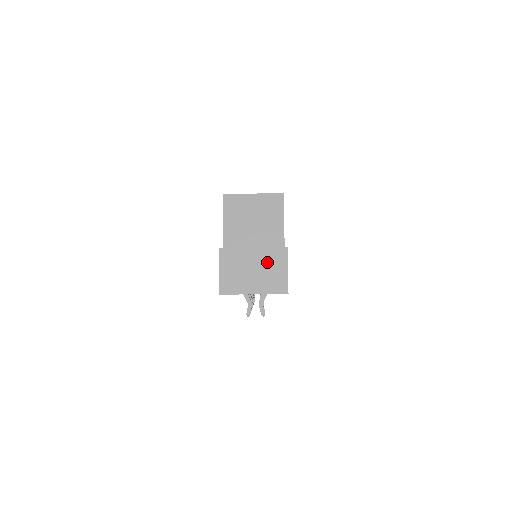
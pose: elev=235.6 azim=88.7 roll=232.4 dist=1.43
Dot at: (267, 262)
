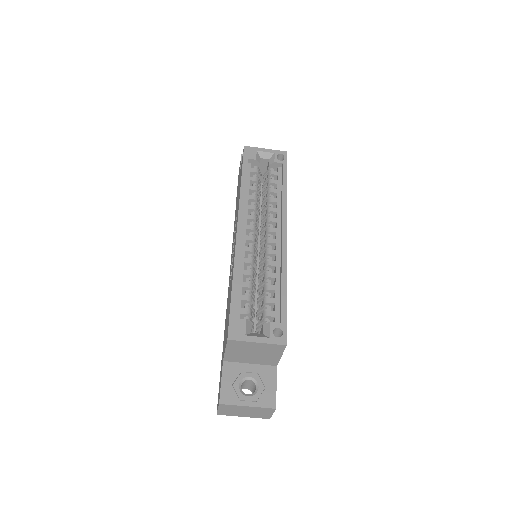
Dot at: (257, 411)
